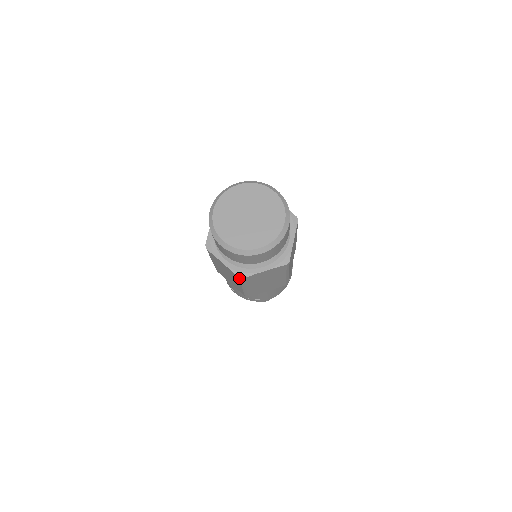
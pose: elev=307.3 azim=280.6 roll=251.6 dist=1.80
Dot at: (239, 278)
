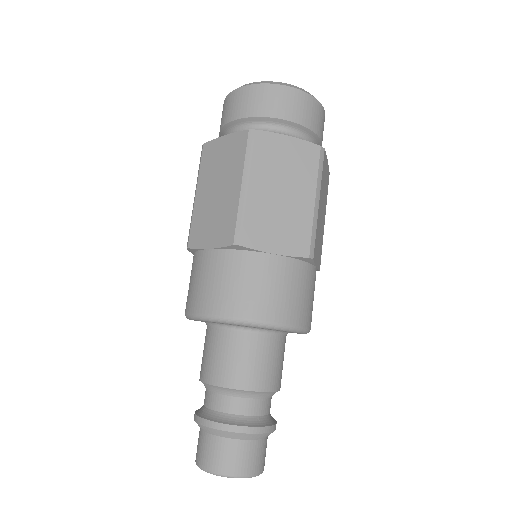
Dot at: (248, 134)
